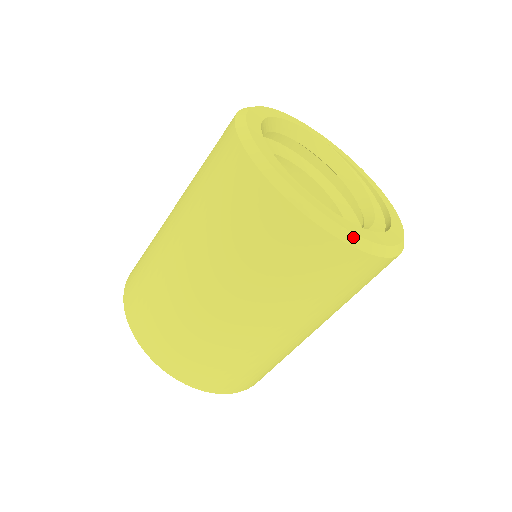
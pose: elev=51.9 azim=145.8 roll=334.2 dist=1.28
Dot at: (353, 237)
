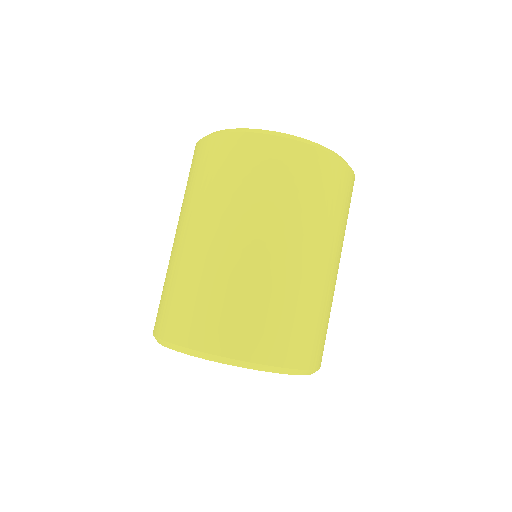
Dot at: (264, 131)
